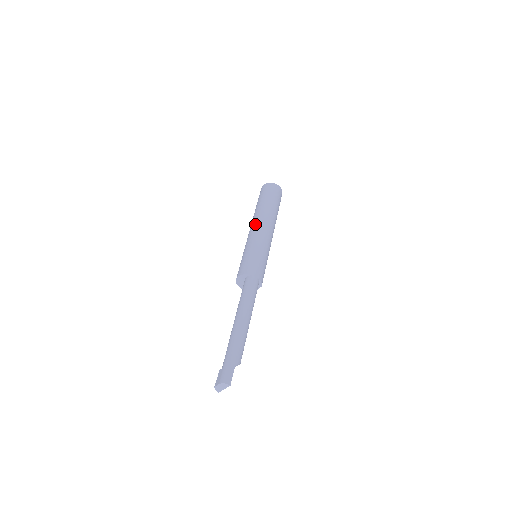
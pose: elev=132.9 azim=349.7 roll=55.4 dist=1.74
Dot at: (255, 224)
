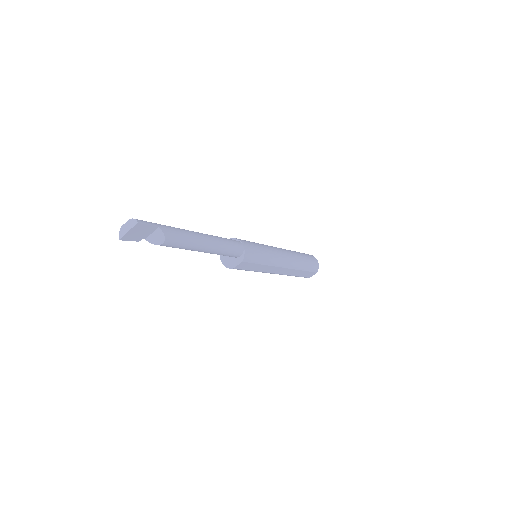
Dot at: occluded
